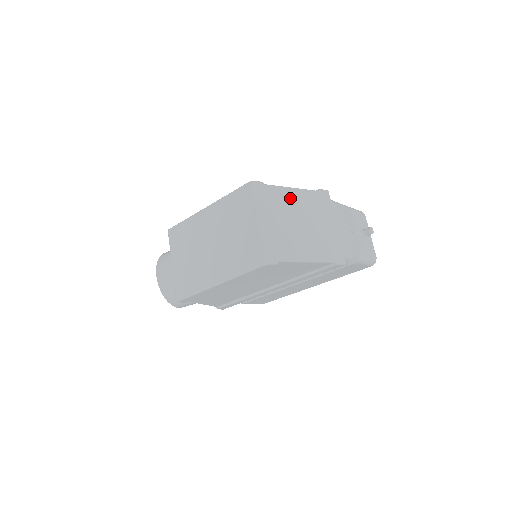
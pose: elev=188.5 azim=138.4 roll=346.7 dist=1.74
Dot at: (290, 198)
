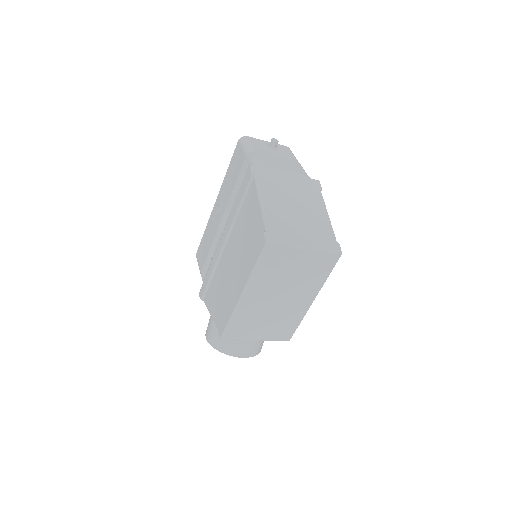
Dot at: (273, 209)
